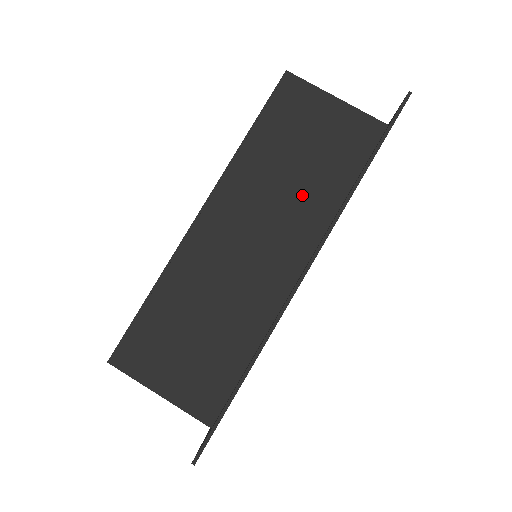
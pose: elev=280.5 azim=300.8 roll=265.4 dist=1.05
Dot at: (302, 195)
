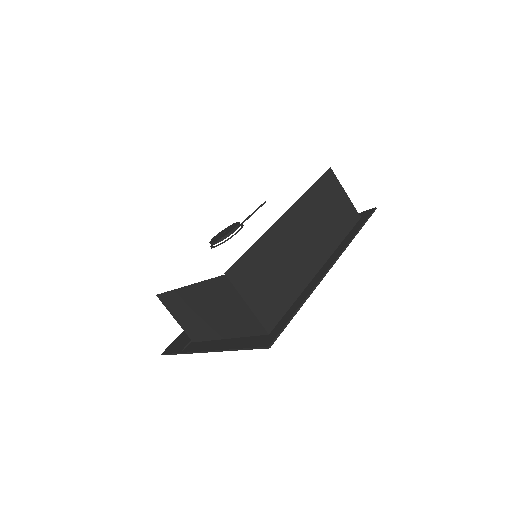
Dot at: (327, 230)
